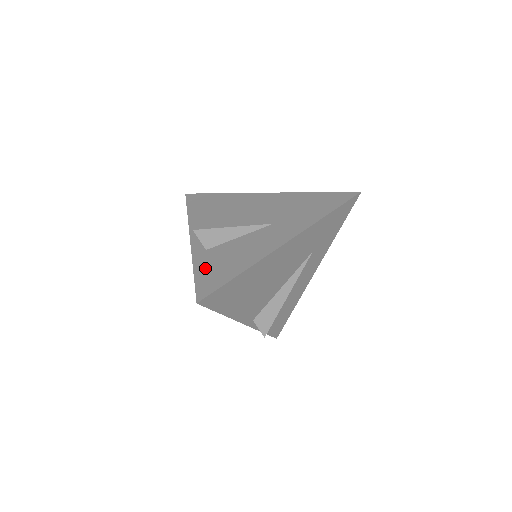
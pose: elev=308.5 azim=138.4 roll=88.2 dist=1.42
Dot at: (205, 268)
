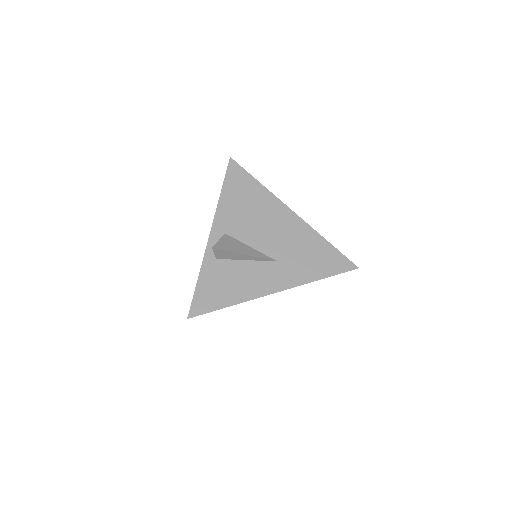
Dot at: (207, 282)
